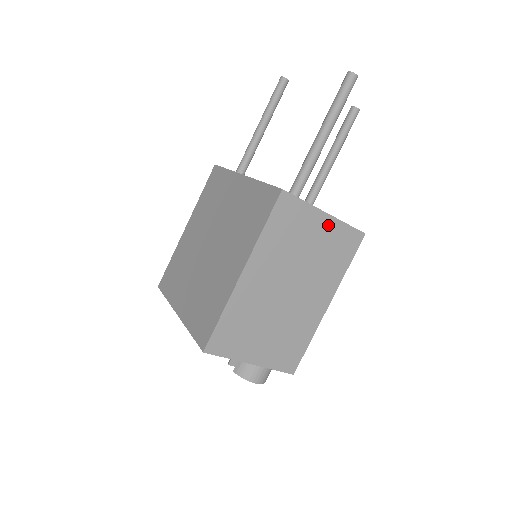
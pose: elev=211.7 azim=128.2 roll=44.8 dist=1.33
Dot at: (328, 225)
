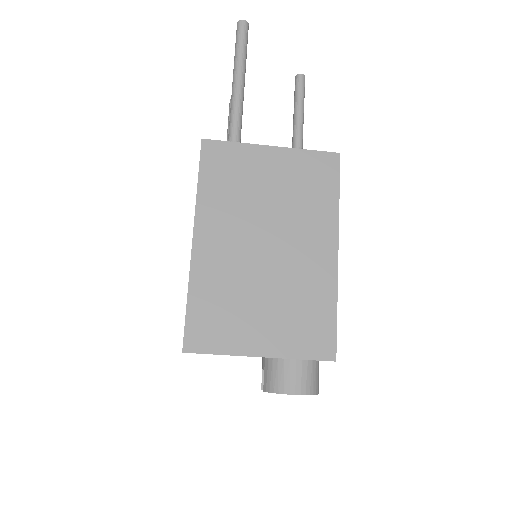
Dot at: (281, 158)
